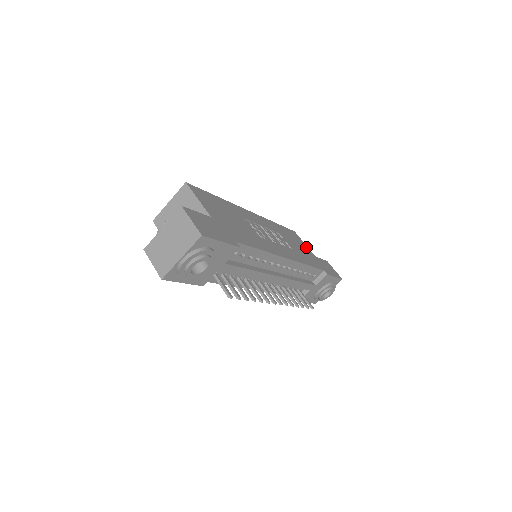
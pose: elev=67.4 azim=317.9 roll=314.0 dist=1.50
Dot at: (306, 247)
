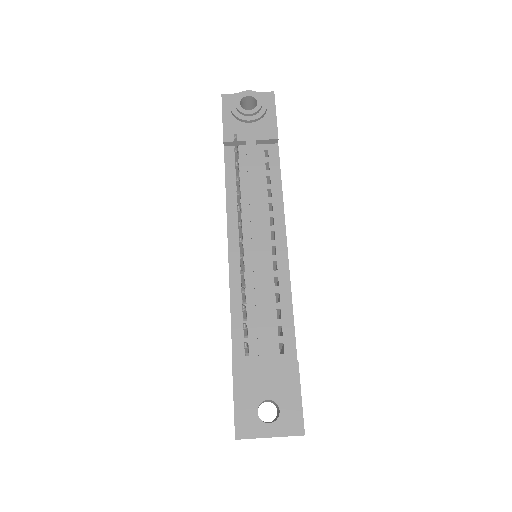
Dot at: occluded
